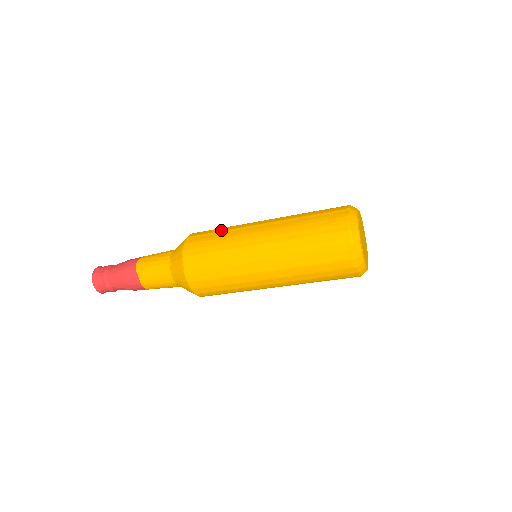
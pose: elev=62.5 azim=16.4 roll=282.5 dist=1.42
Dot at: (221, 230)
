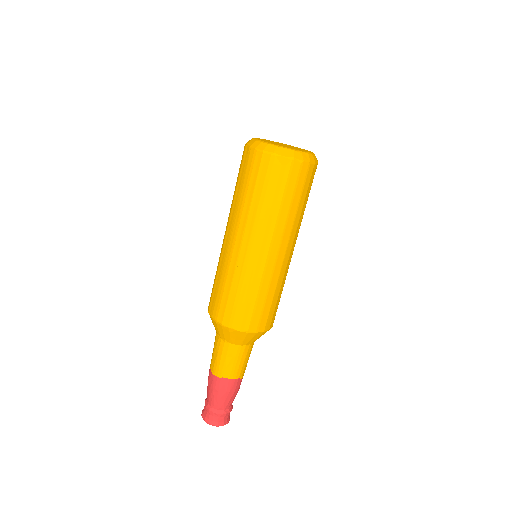
Dot at: (215, 276)
